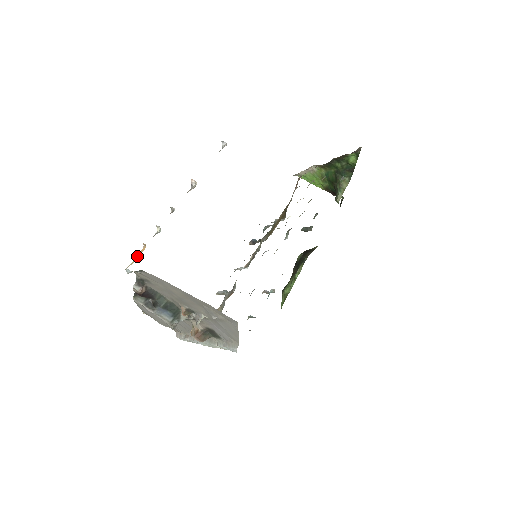
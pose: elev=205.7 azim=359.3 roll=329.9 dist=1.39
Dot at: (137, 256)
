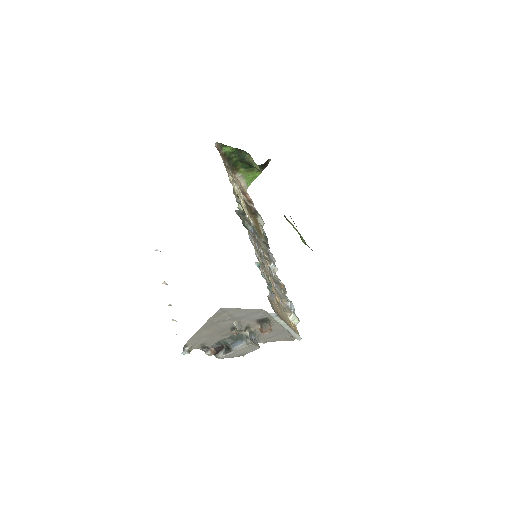
Dot at: occluded
